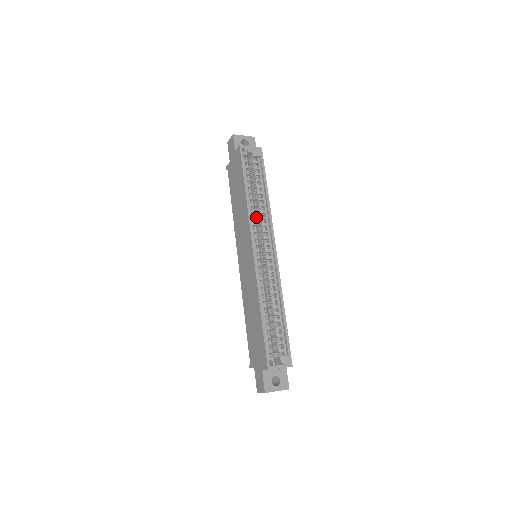
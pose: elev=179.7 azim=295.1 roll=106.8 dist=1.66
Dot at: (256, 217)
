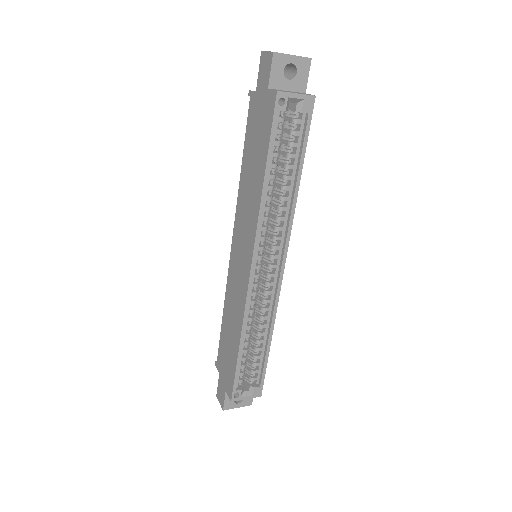
Dot at: occluded
